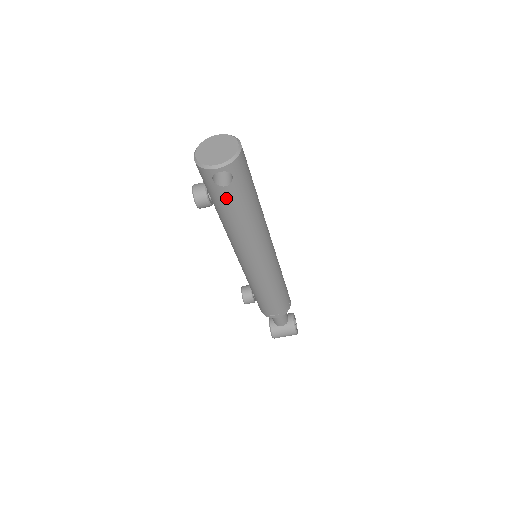
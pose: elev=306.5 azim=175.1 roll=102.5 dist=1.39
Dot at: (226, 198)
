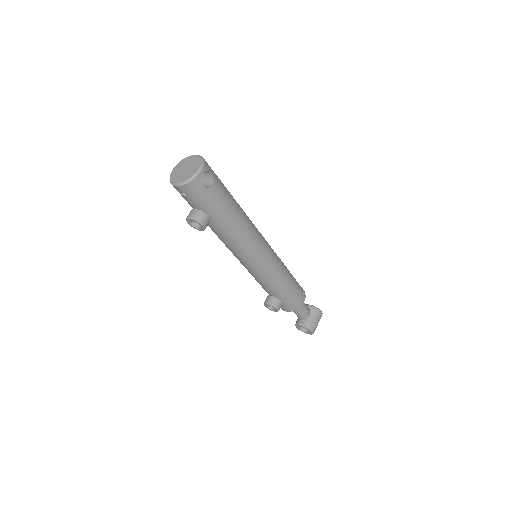
Dot at: (218, 197)
